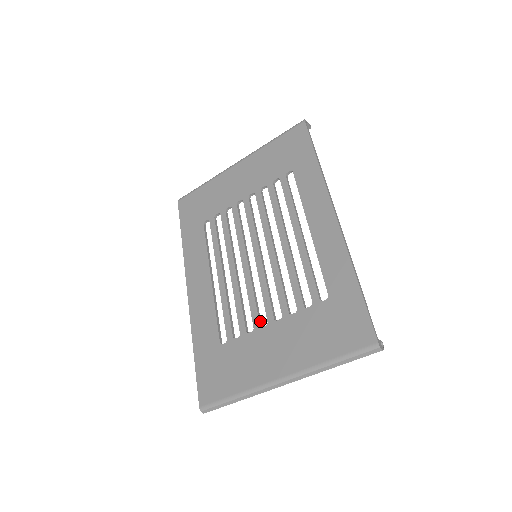
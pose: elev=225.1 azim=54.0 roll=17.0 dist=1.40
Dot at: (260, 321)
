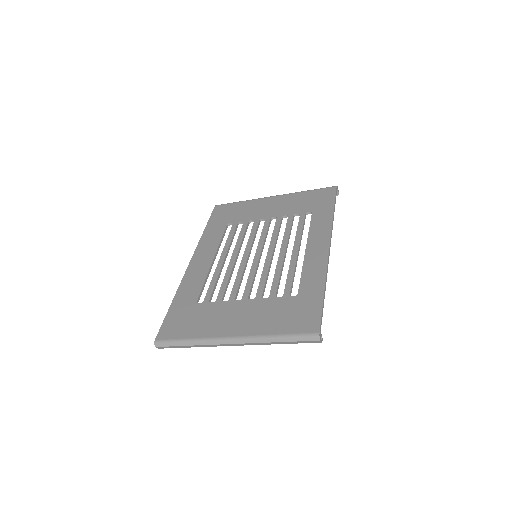
Dot at: (236, 297)
